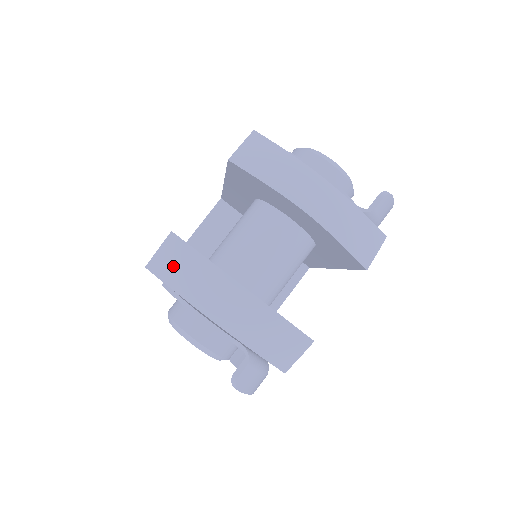
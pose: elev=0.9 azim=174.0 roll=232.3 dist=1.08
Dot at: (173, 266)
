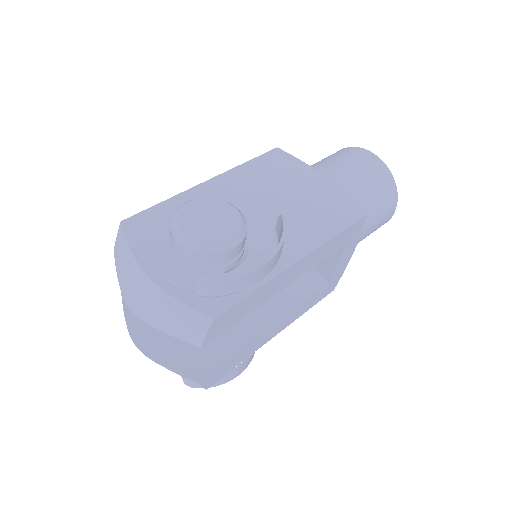
Dot at: occluded
